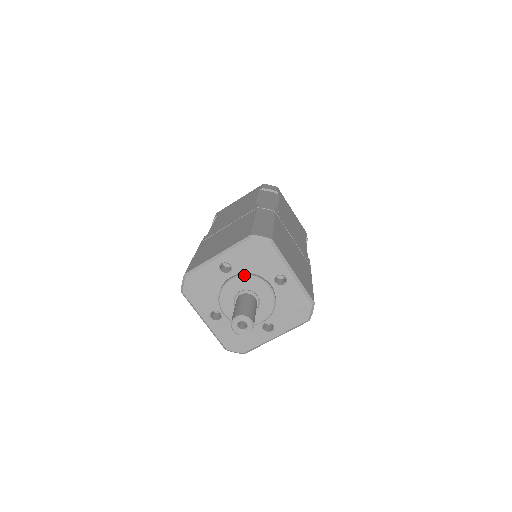
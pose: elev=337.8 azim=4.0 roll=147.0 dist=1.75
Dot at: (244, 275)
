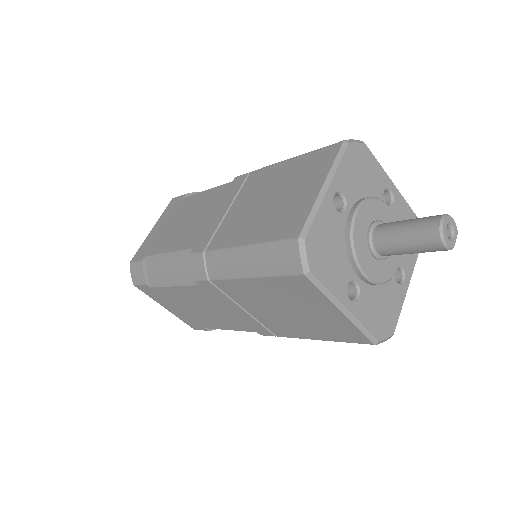
Dot at: (364, 200)
